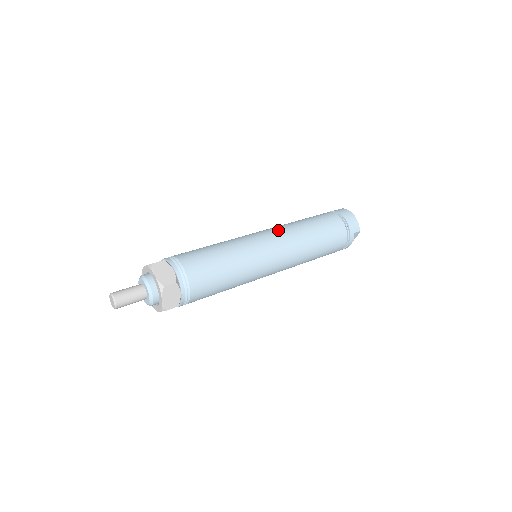
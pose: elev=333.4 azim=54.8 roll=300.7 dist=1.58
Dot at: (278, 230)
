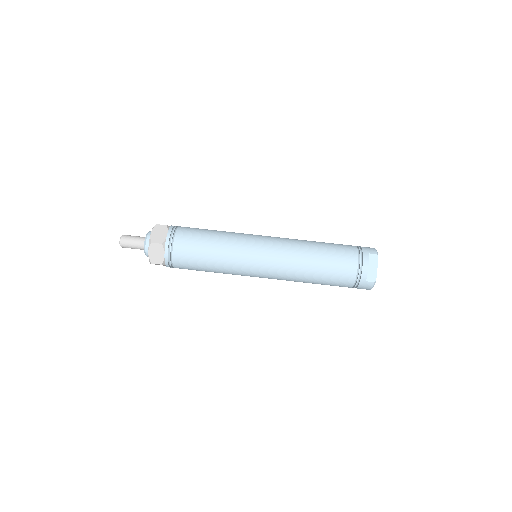
Dot at: (278, 278)
